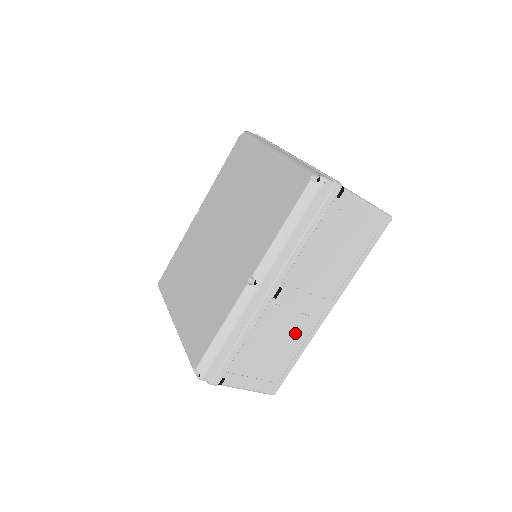
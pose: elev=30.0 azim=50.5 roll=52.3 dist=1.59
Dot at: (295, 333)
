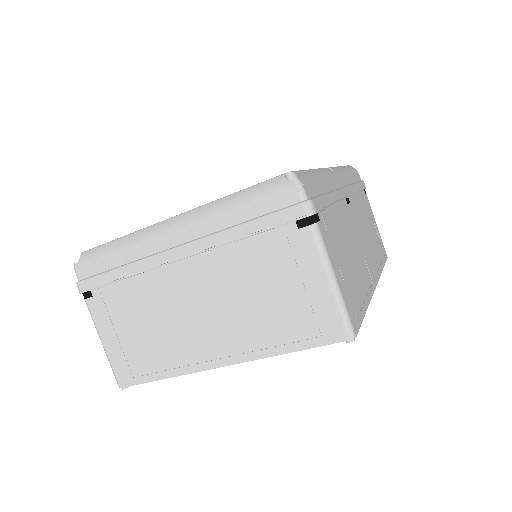
Dot at: (360, 267)
